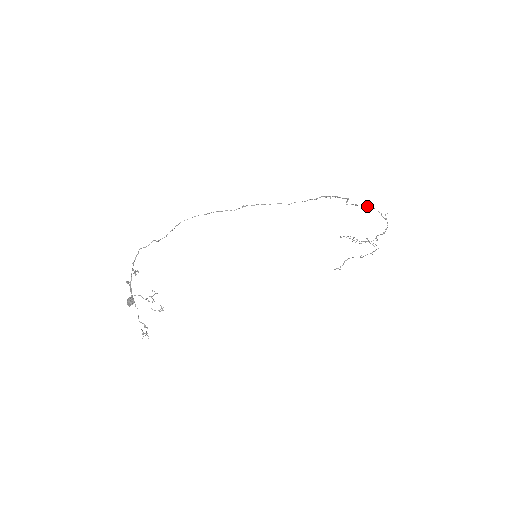
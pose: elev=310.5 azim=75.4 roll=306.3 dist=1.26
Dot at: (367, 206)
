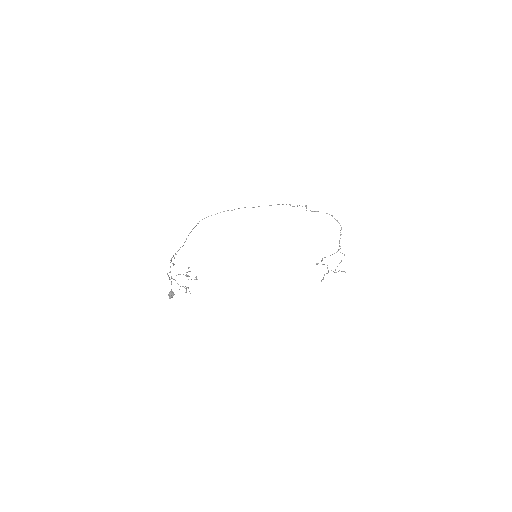
Dot at: occluded
